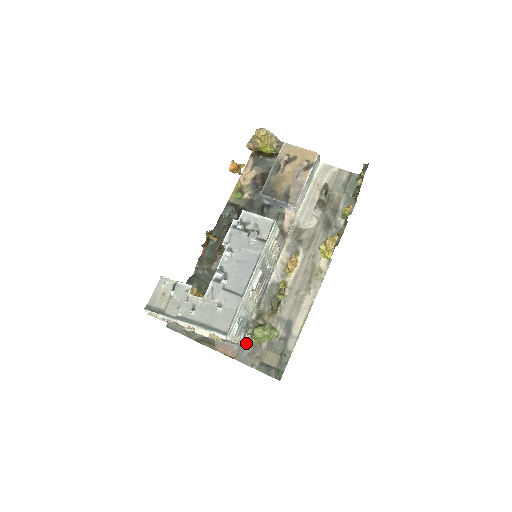
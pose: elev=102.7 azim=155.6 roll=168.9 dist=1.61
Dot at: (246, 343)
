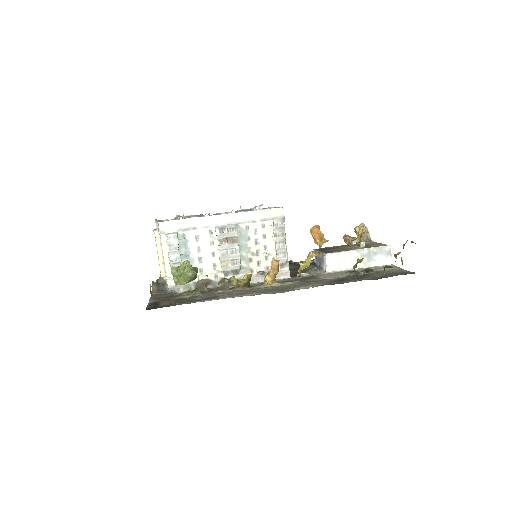
Dot at: (172, 291)
